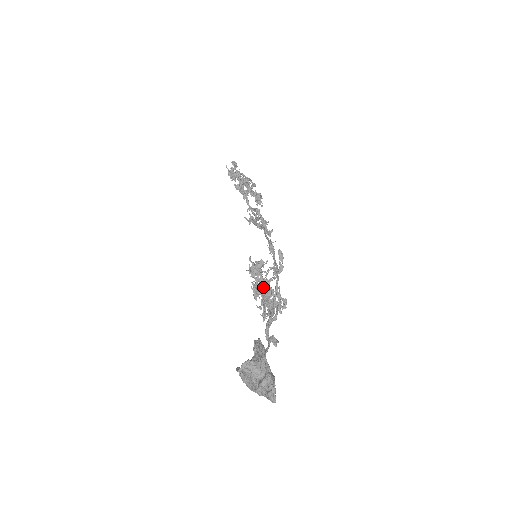
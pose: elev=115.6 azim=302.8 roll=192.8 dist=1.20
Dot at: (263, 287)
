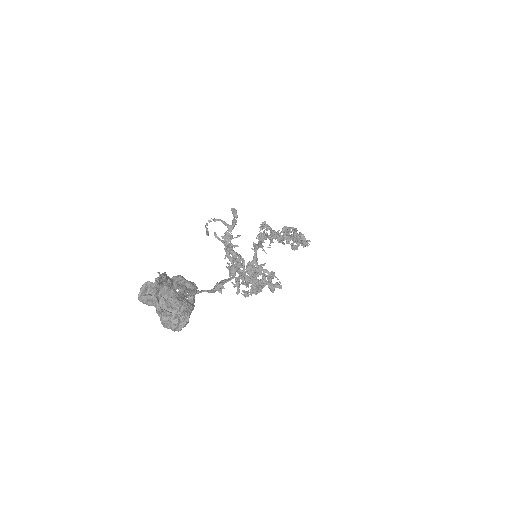
Dot at: (242, 265)
